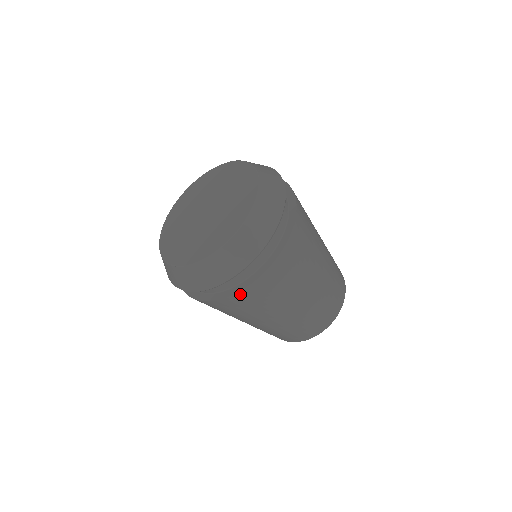
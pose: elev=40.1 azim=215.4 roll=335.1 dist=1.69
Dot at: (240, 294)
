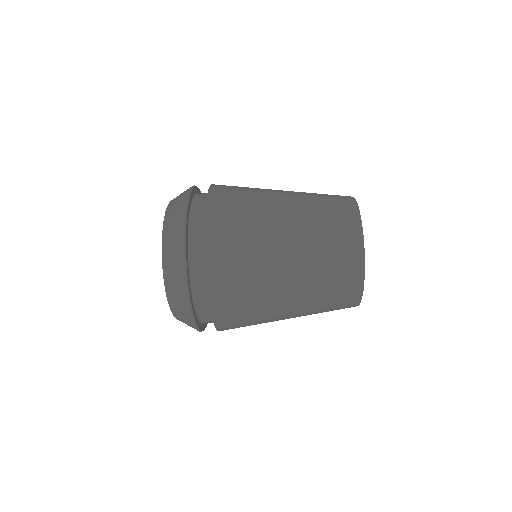
Dot at: (215, 308)
